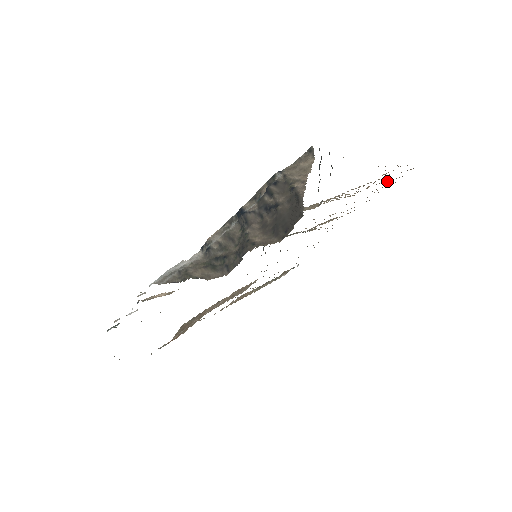
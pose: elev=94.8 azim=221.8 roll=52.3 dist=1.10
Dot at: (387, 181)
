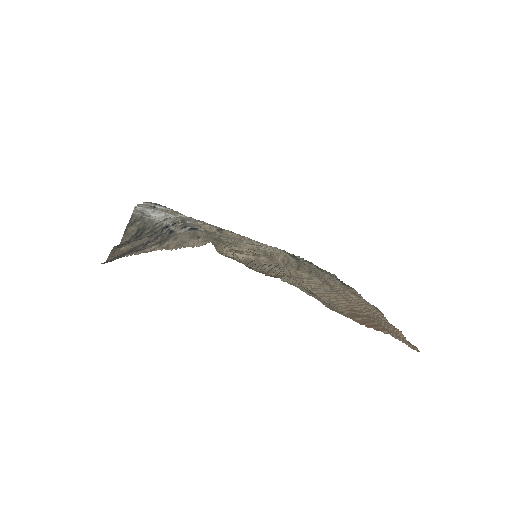
Dot at: (391, 330)
